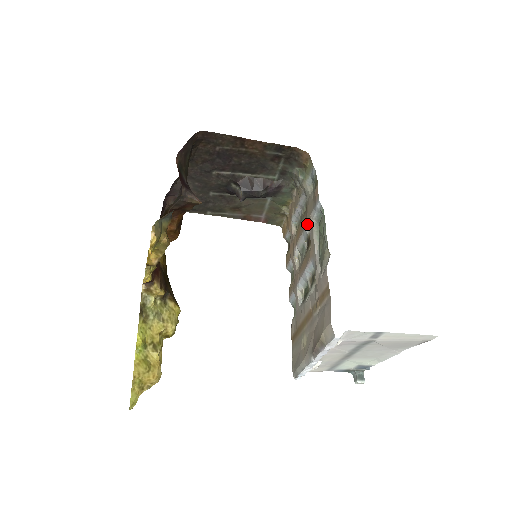
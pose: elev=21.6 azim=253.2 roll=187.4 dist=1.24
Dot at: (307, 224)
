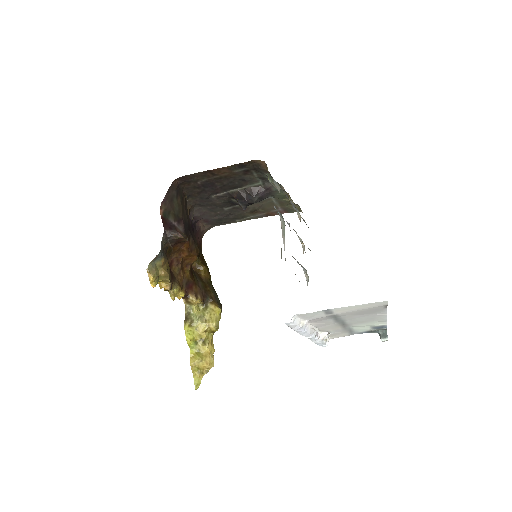
Dot at: occluded
